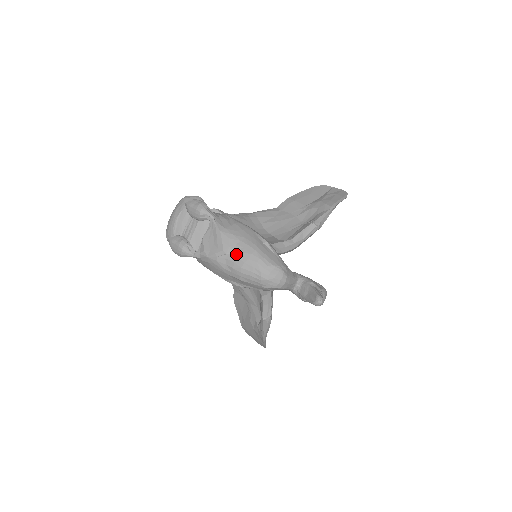
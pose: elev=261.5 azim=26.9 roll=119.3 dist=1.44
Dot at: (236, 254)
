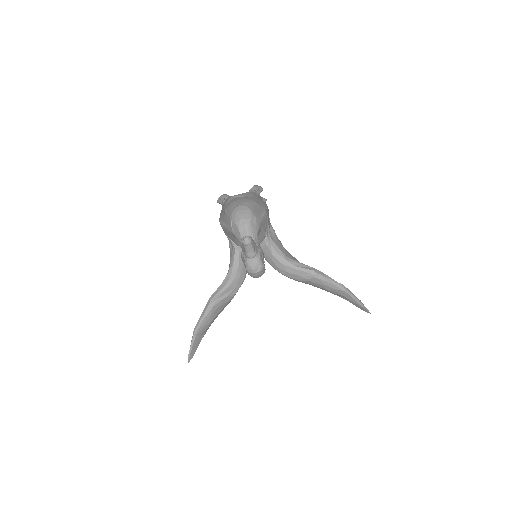
Dot at: (241, 197)
